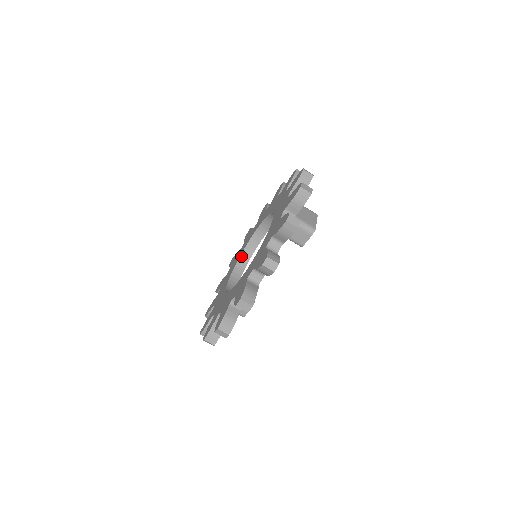
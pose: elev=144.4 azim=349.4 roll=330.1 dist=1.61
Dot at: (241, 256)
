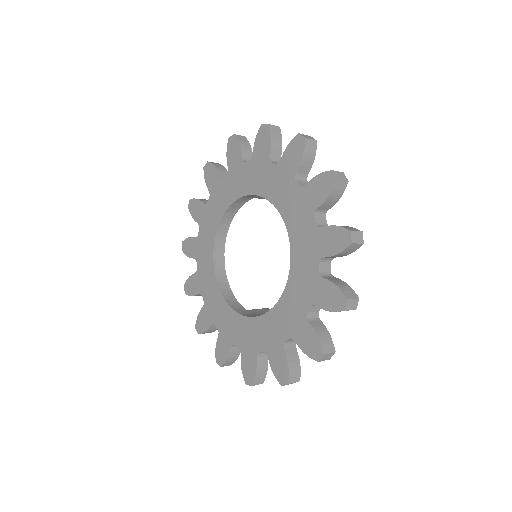
Dot at: (222, 293)
